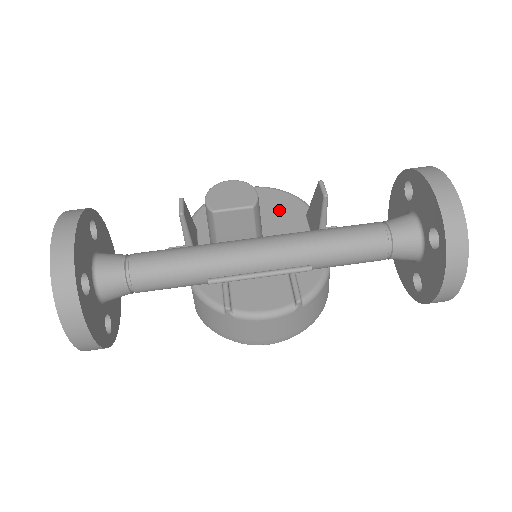
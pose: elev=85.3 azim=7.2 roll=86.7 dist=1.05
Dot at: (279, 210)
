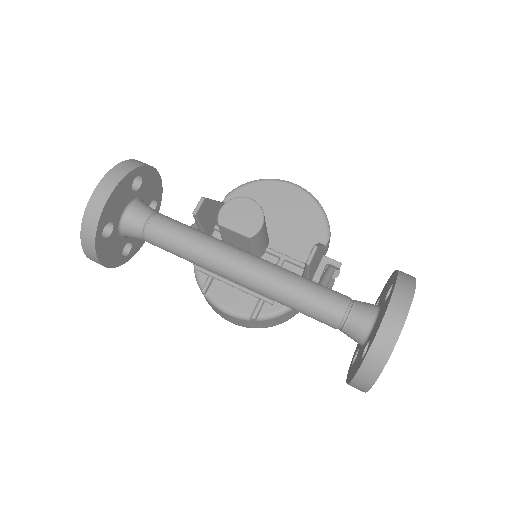
Dot at: (301, 225)
